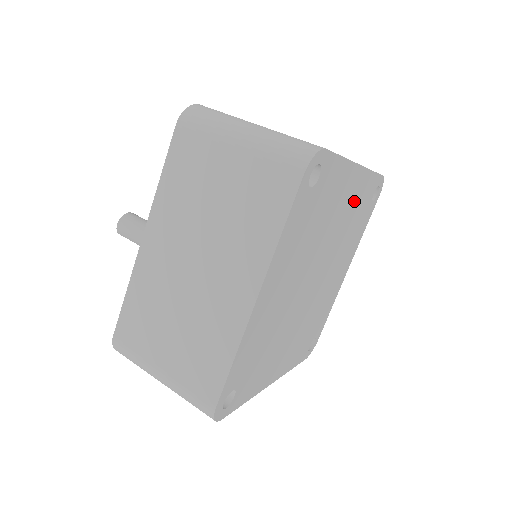
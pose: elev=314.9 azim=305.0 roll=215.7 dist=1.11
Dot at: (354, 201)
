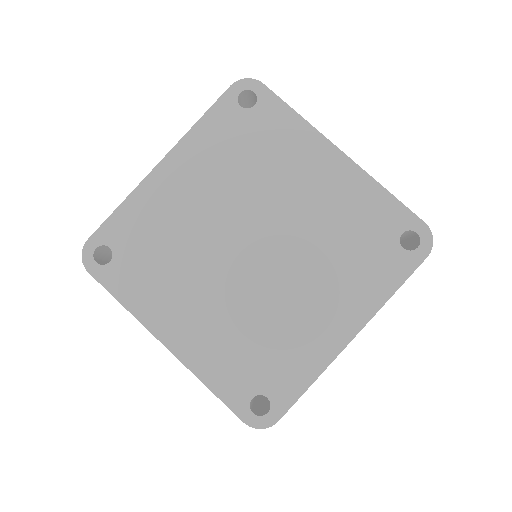
Dot at: (340, 199)
